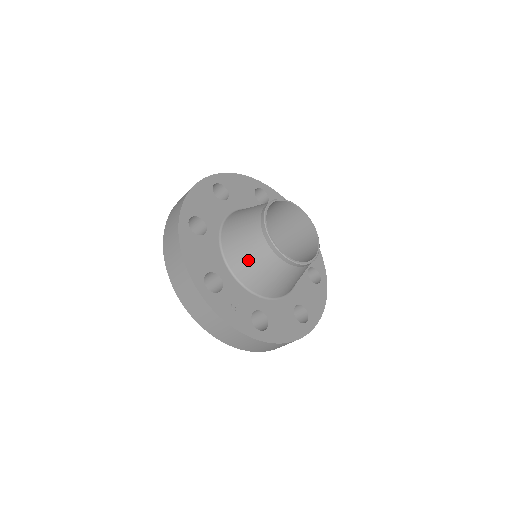
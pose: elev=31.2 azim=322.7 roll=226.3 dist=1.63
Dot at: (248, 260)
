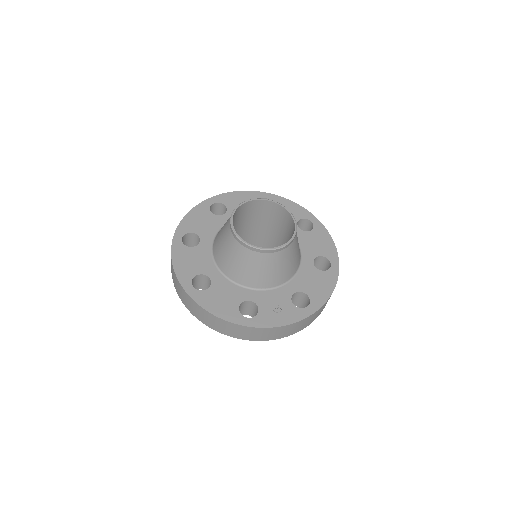
Dot at: (255, 273)
